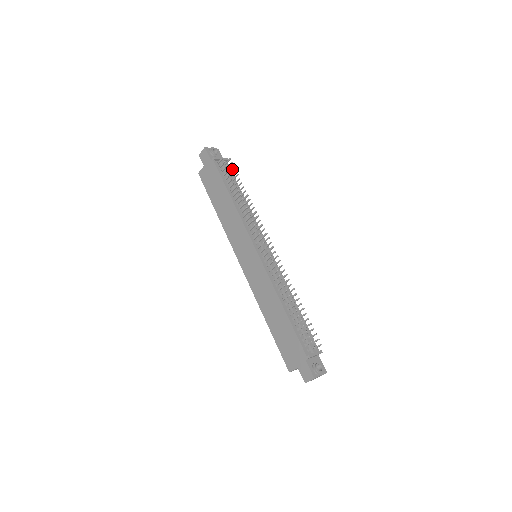
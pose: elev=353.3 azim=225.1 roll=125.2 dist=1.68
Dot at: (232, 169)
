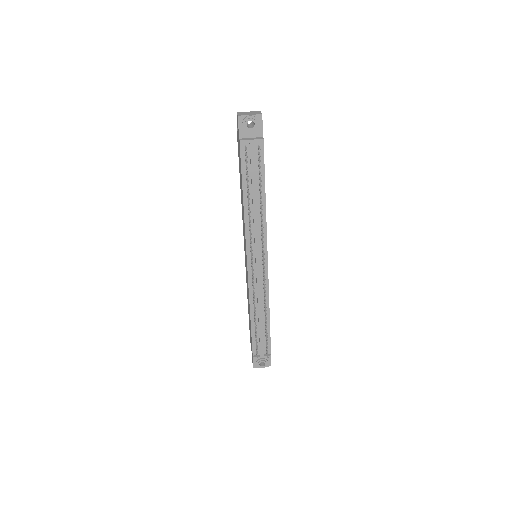
Dot at: (260, 161)
